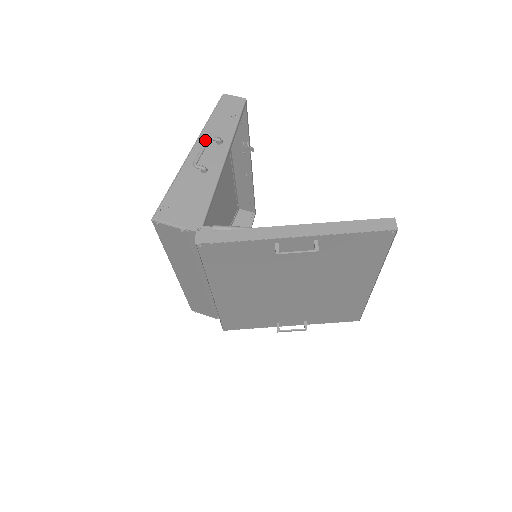
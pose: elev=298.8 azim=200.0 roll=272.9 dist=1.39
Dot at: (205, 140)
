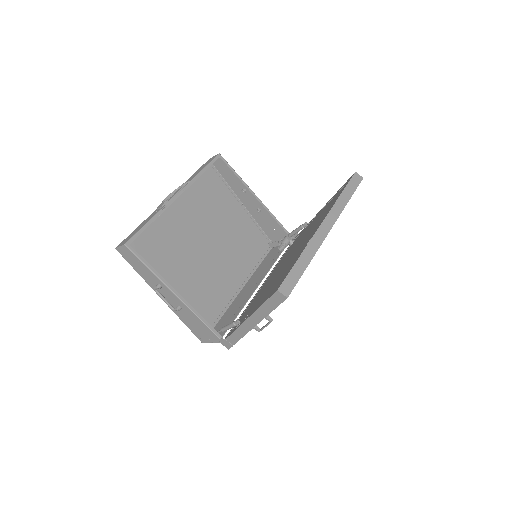
Dot at: occluded
